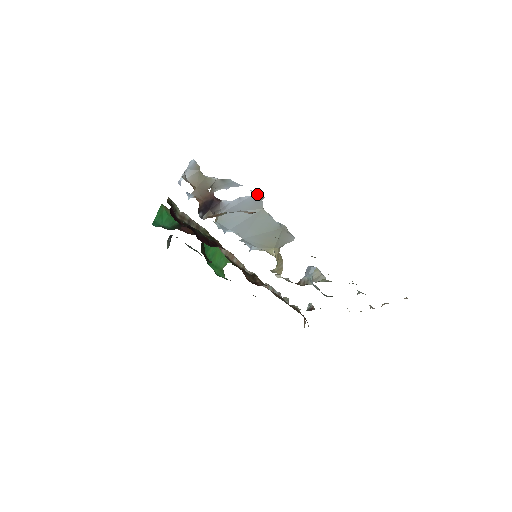
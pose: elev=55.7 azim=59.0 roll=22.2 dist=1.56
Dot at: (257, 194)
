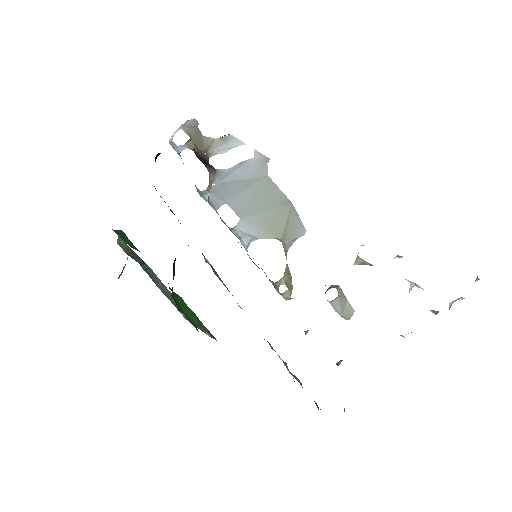
Dot at: (261, 155)
